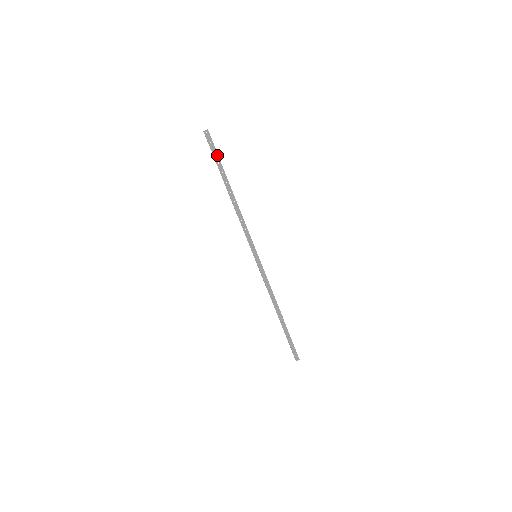
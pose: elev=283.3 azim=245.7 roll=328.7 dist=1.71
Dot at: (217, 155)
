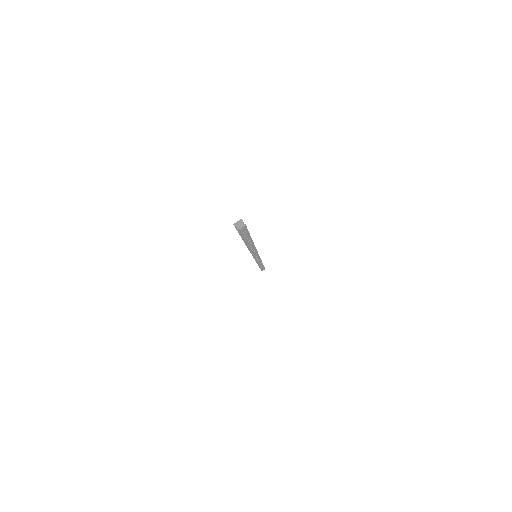
Dot at: (248, 235)
